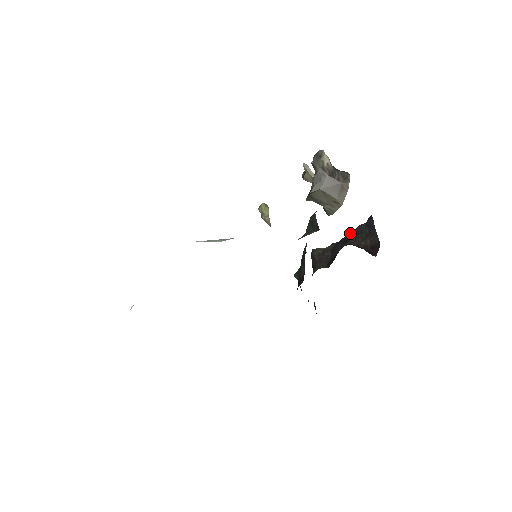
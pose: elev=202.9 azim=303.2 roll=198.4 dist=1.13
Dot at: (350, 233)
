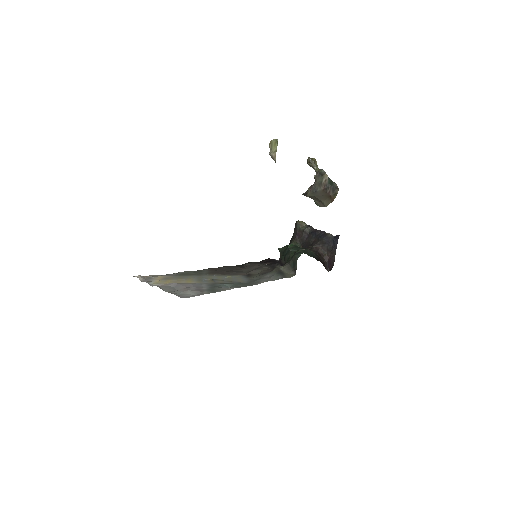
Dot at: (323, 234)
